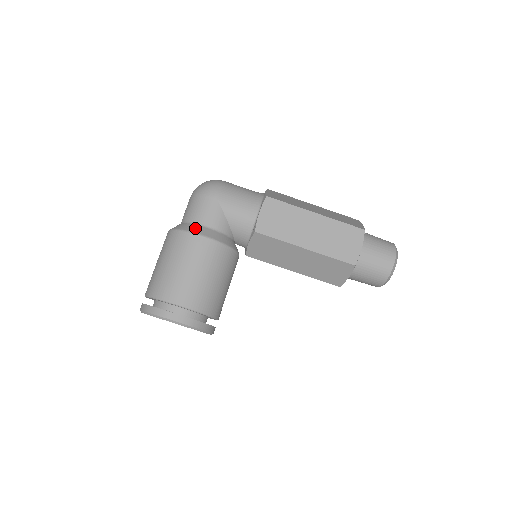
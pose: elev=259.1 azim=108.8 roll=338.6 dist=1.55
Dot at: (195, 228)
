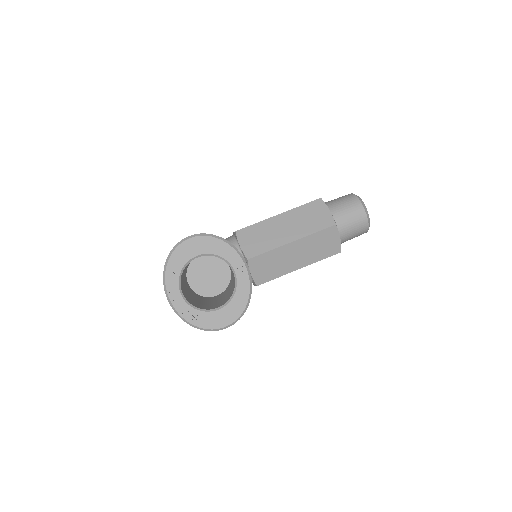
Dot at: occluded
